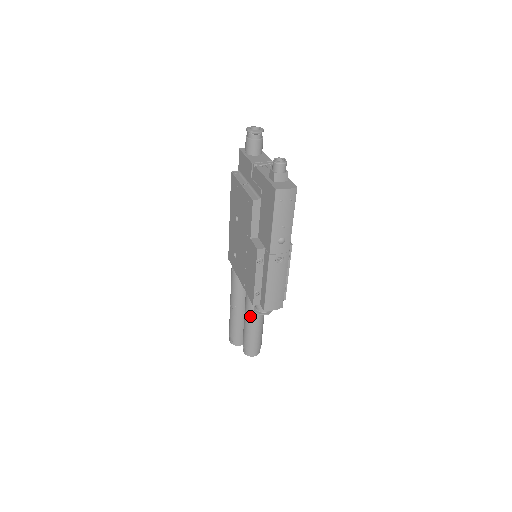
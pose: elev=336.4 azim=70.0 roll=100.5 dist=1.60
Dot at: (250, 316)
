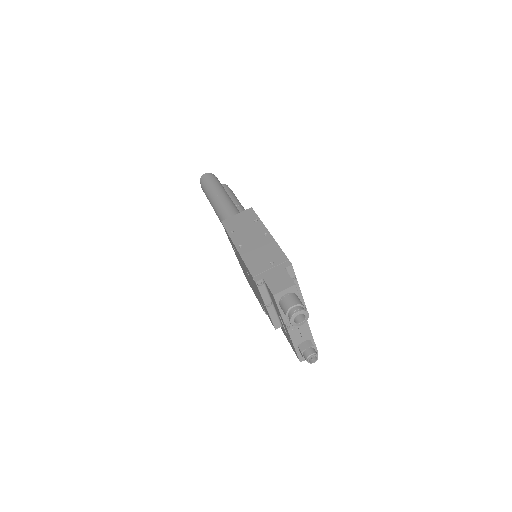
Dot at: occluded
